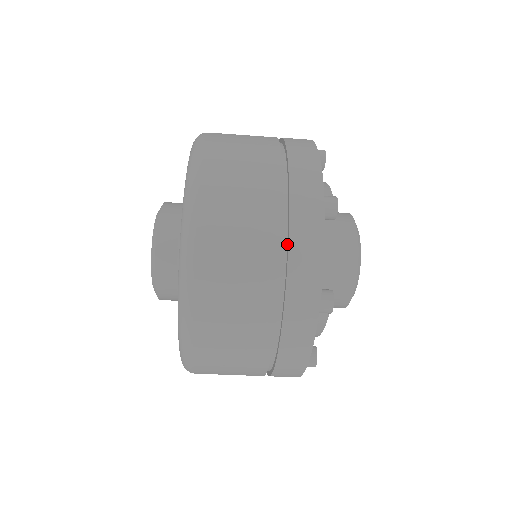
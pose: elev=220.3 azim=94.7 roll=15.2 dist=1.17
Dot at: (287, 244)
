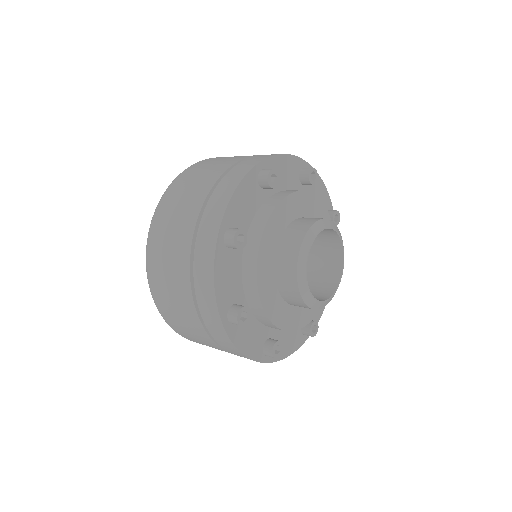
Dot at: occluded
